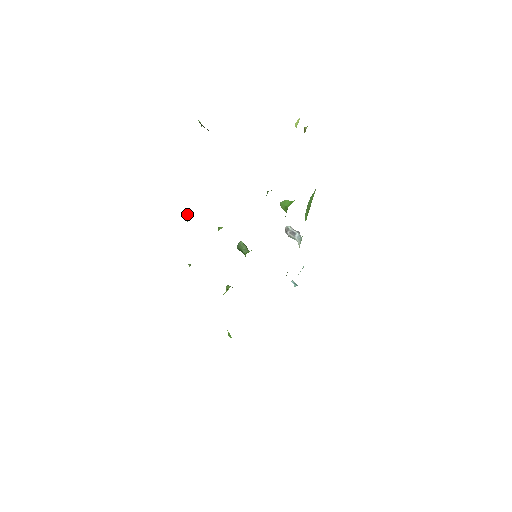
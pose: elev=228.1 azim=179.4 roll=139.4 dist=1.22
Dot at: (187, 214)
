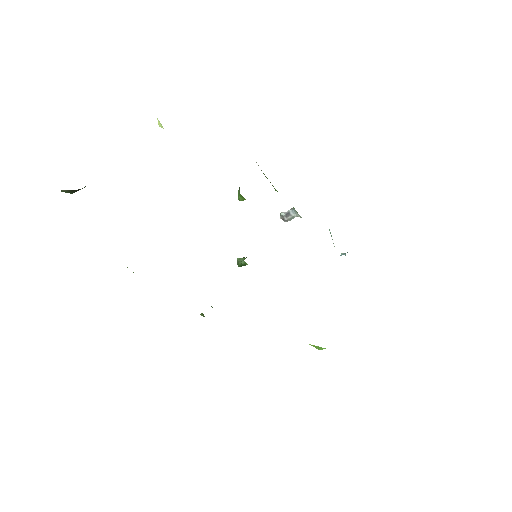
Dot at: occluded
